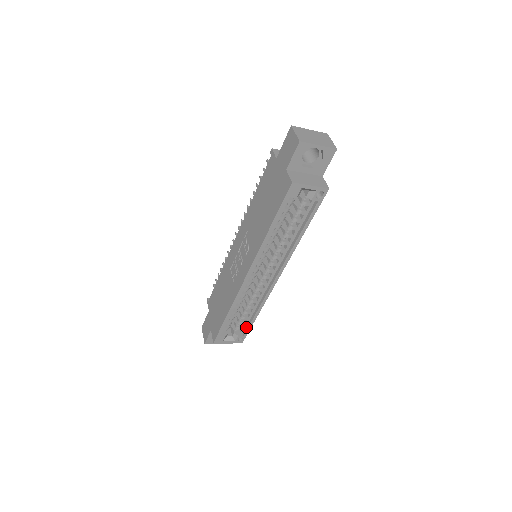
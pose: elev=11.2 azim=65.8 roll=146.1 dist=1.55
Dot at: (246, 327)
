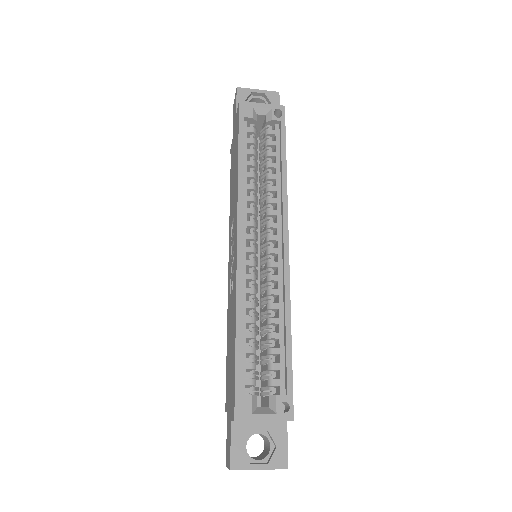
Dot at: (285, 375)
